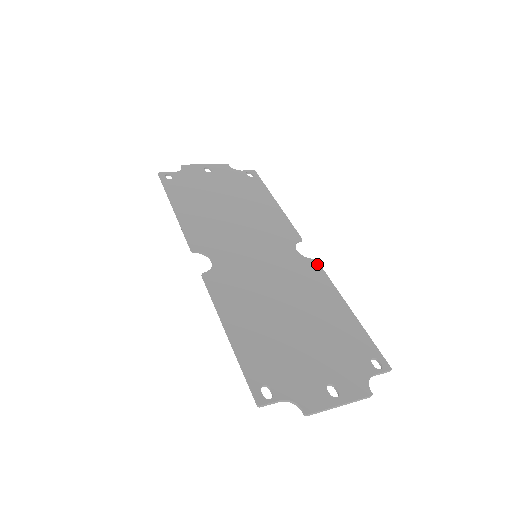
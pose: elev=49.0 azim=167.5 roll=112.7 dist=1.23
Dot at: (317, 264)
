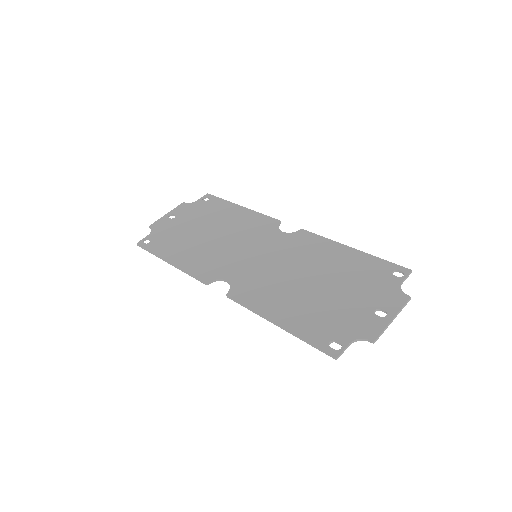
Dot at: (305, 232)
